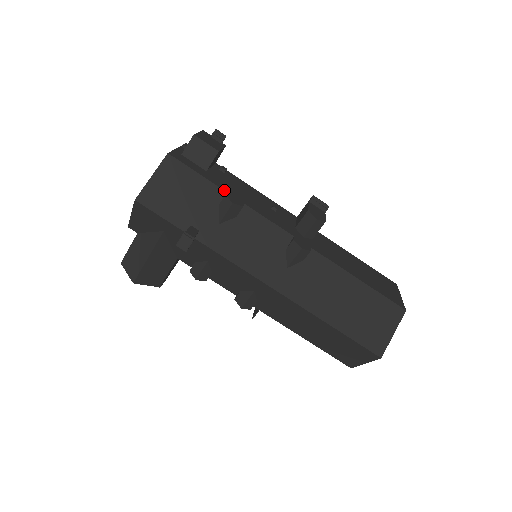
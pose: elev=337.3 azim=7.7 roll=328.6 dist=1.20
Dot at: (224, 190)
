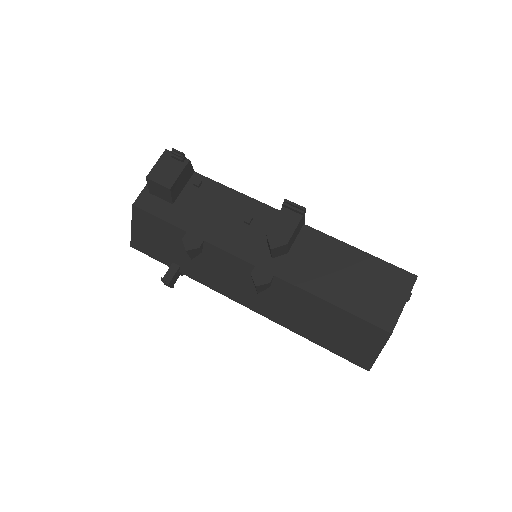
Dot at: (184, 230)
